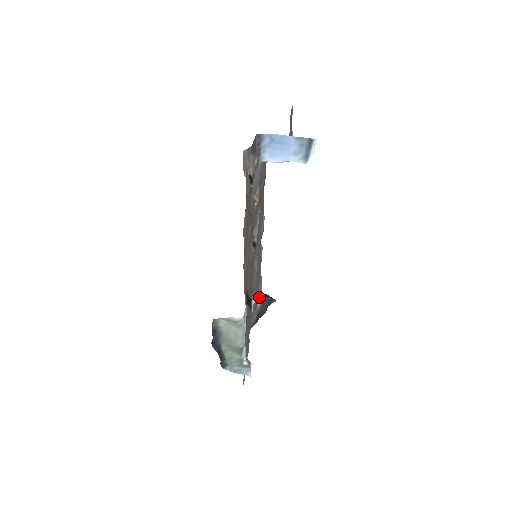
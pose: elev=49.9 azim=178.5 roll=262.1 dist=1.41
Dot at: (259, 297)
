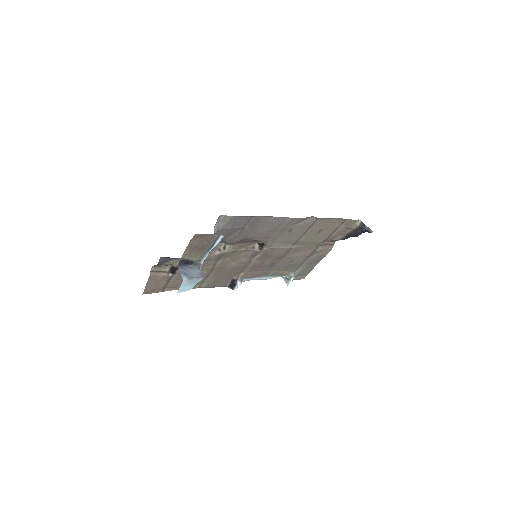
Dot at: (348, 227)
